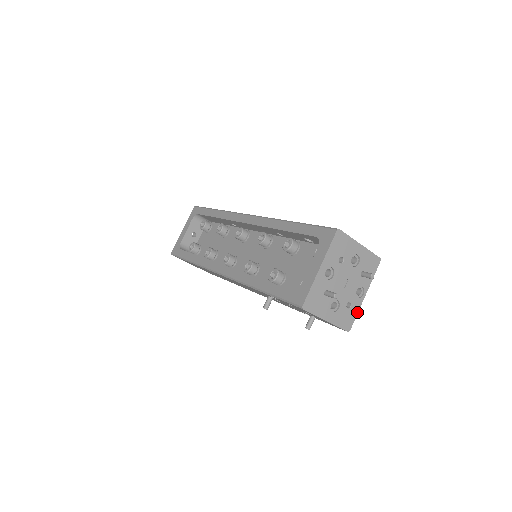
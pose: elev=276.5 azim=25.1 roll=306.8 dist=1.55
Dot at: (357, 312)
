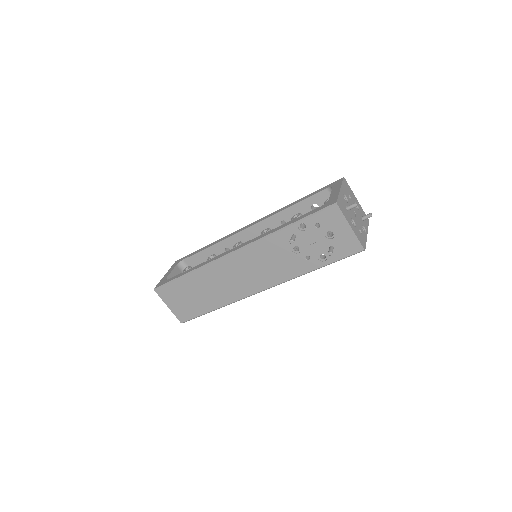
Dot at: (366, 241)
